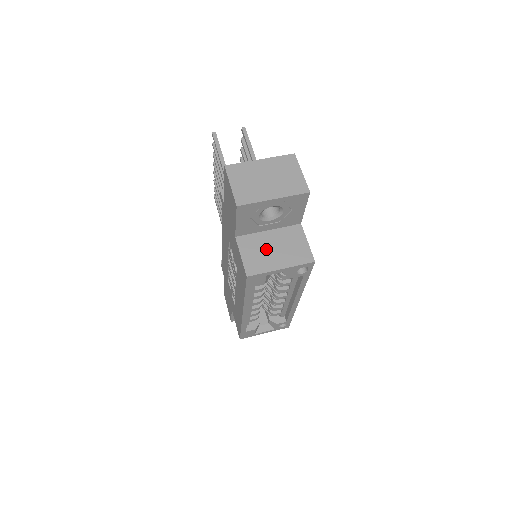
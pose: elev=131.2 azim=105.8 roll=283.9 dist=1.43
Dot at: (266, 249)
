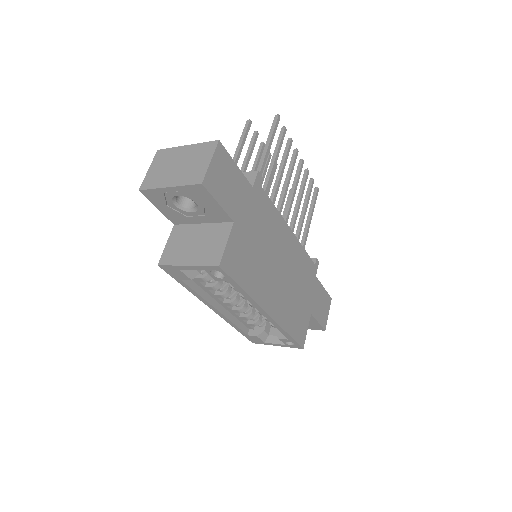
Dot at: (188, 242)
